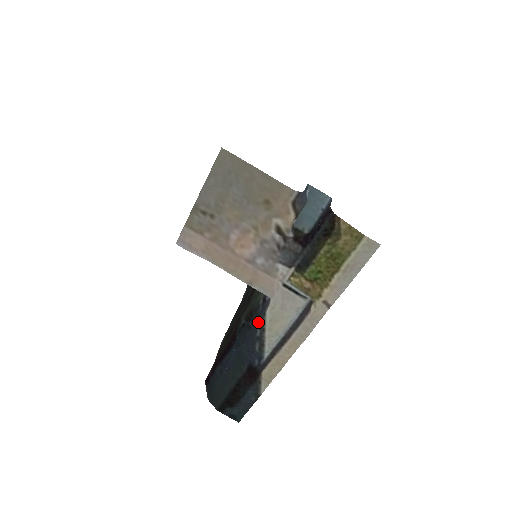
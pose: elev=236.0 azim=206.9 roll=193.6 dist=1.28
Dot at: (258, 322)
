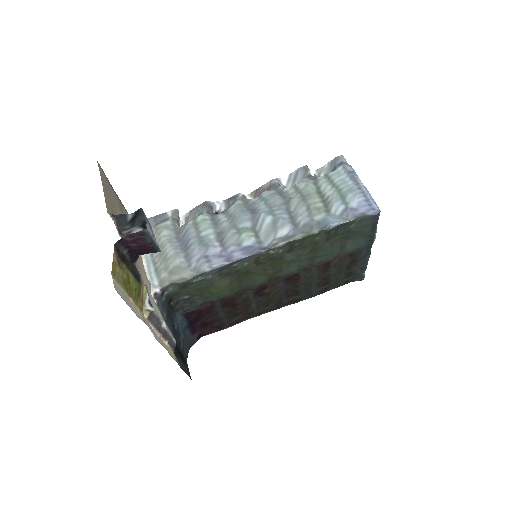
Dot at: (162, 308)
